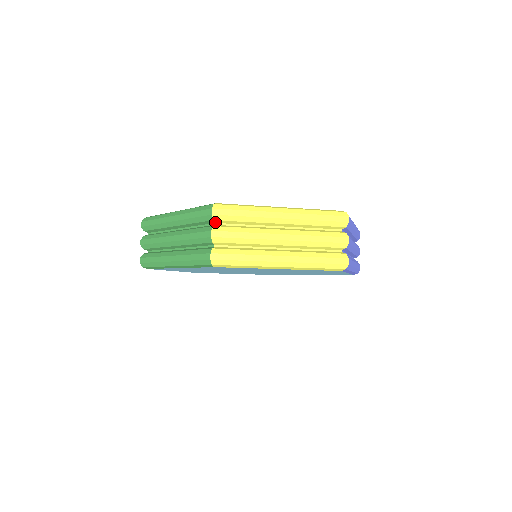
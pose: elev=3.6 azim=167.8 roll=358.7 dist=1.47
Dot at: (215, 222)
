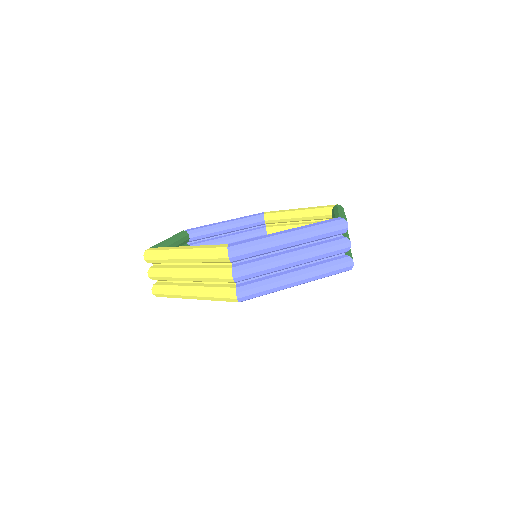
Dot at: (152, 263)
